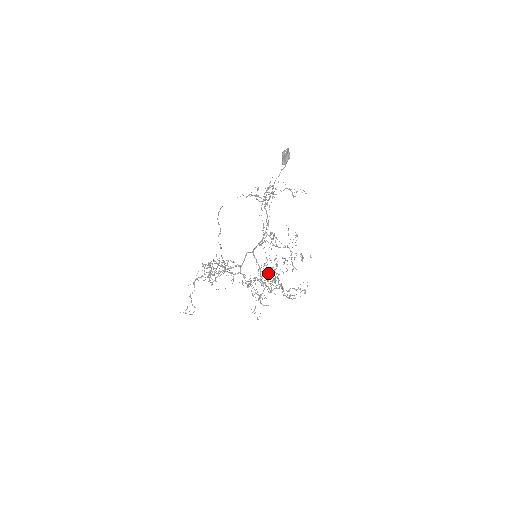
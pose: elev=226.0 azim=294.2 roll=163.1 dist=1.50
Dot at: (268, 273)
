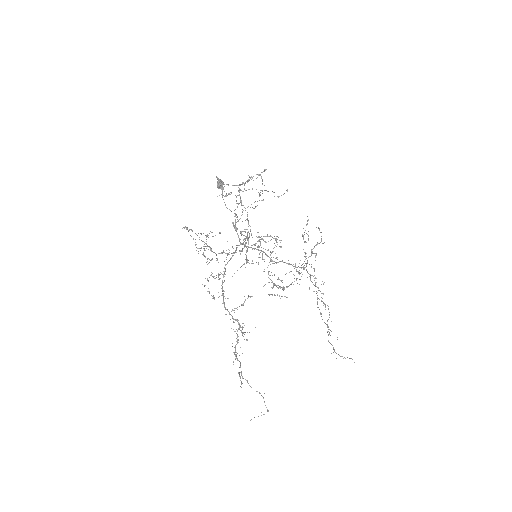
Dot at: occluded
